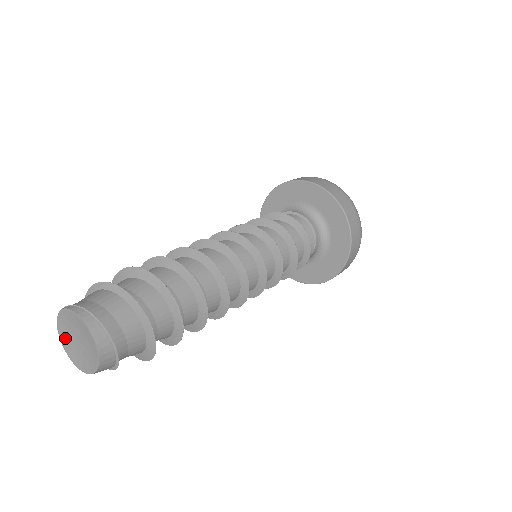
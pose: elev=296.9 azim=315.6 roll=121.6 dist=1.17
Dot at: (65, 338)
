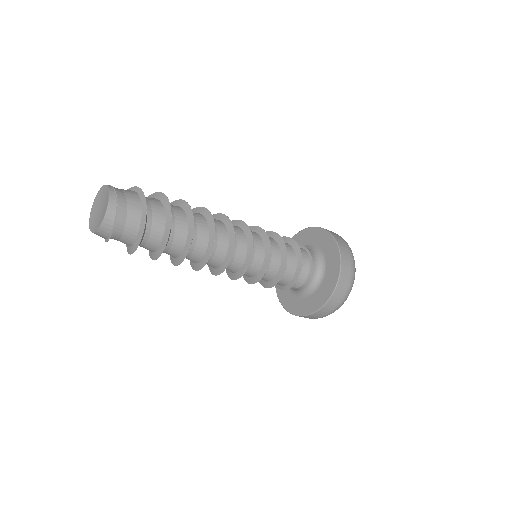
Dot at: (95, 204)
